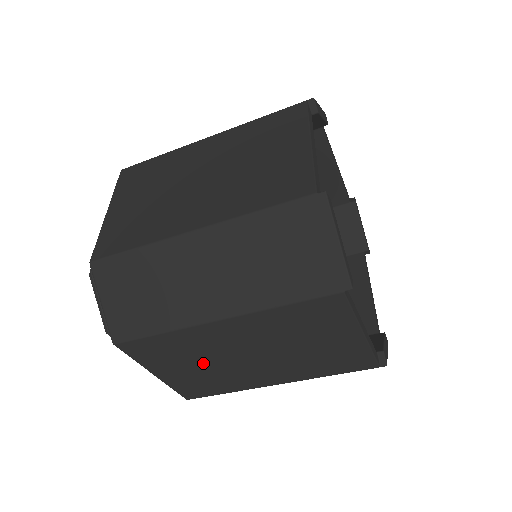
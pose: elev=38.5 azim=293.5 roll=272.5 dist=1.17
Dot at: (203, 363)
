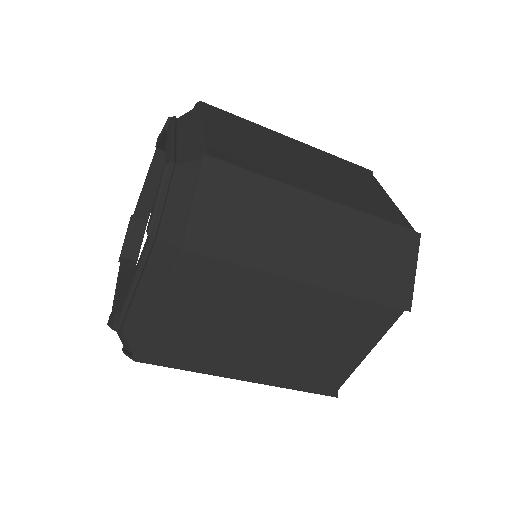
Dot at: (224, 321)
